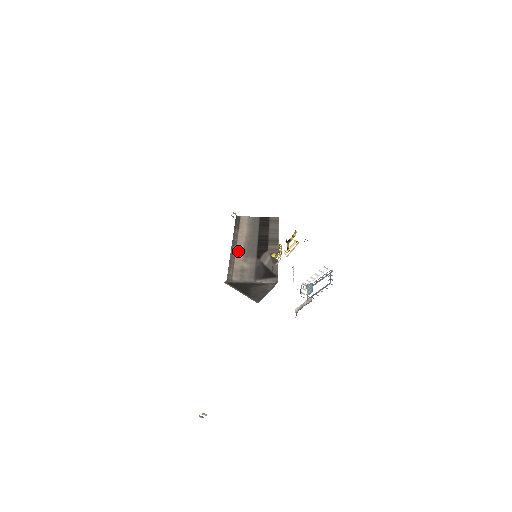
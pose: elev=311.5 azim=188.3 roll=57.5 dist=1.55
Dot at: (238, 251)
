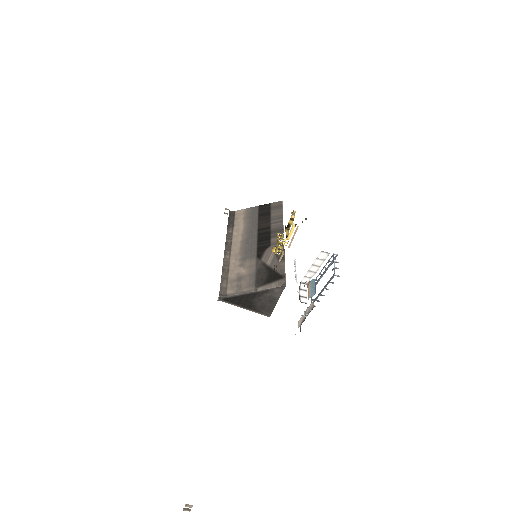
Dot at: (233, 255)
